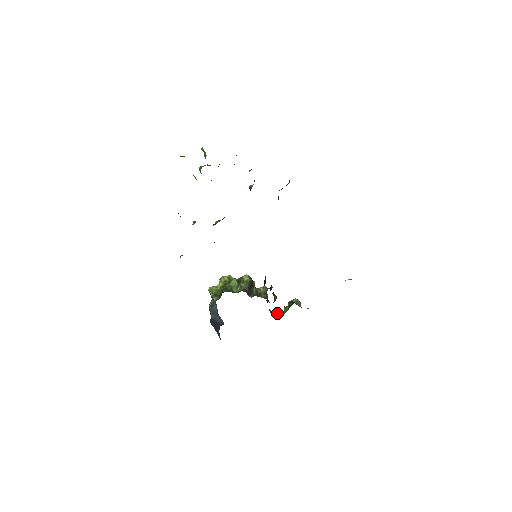
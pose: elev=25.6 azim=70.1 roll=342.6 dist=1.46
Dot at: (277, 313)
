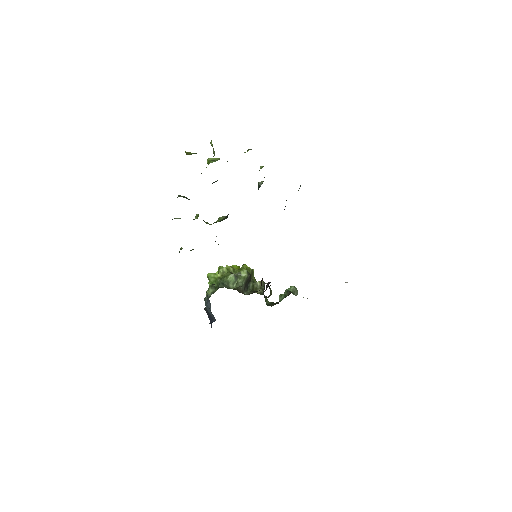
Dot at: (272, 302)
